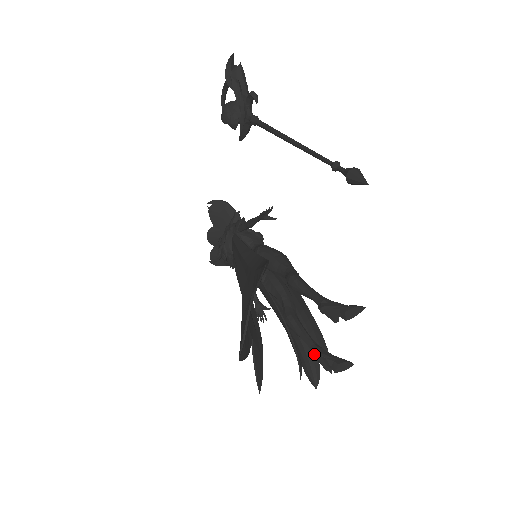
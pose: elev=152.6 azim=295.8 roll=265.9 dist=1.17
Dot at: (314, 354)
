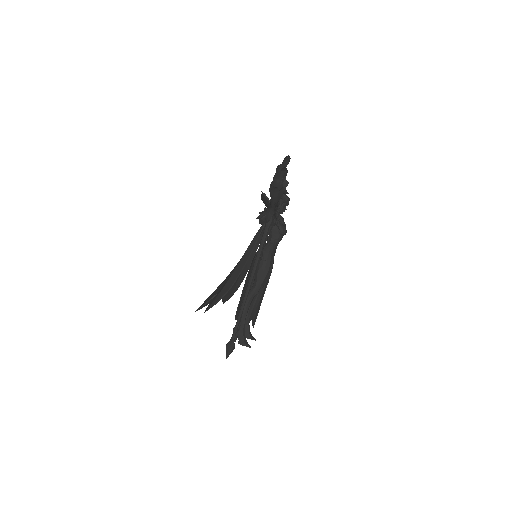
Dot at: occluded
